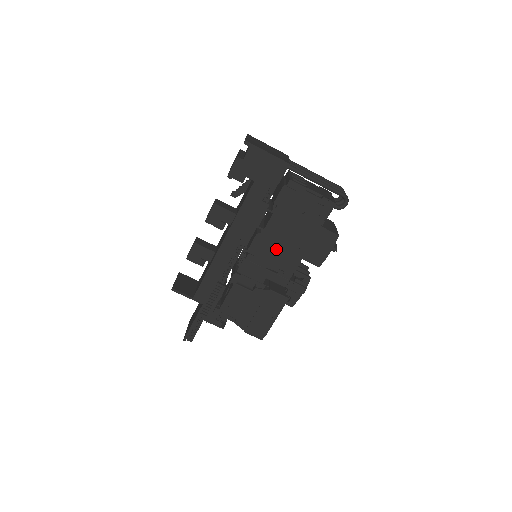
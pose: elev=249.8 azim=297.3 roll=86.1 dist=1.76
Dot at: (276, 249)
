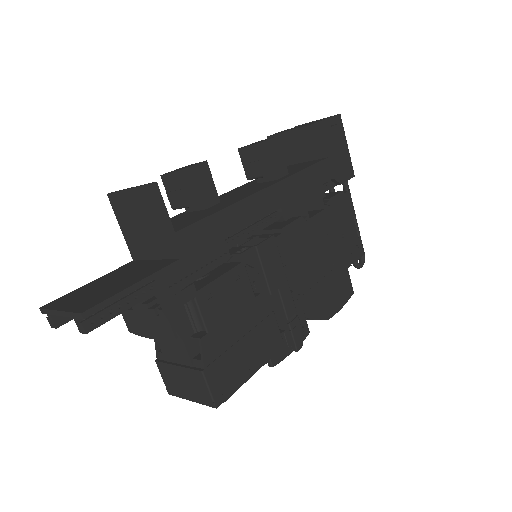
Dot at: (307, 256)
